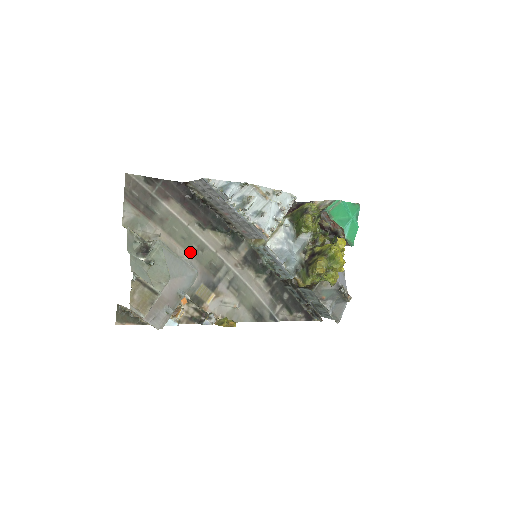
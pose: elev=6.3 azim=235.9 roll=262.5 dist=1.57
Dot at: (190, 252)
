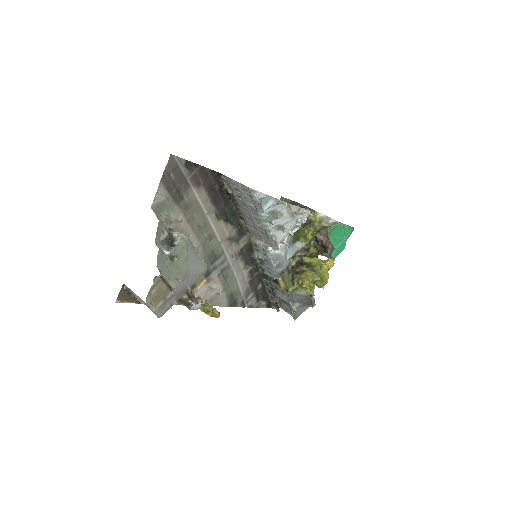
Dot at: (200, 240)
